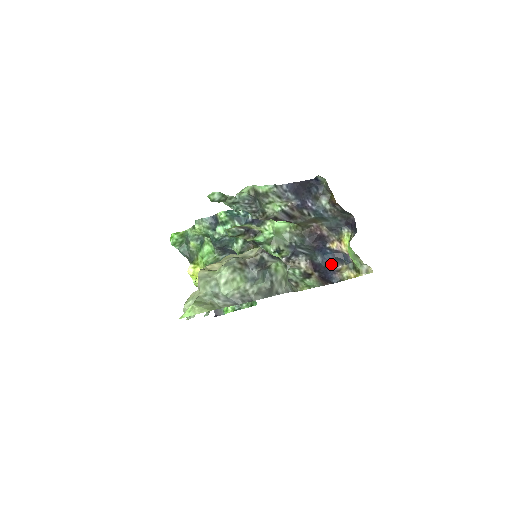
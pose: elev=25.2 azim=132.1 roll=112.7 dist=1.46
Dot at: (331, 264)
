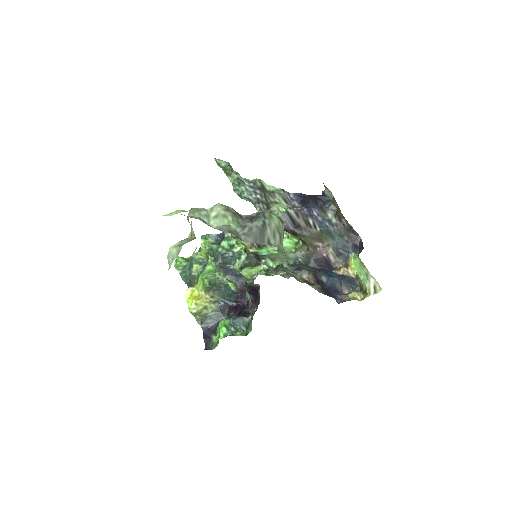
Dot at: (336, 287)
